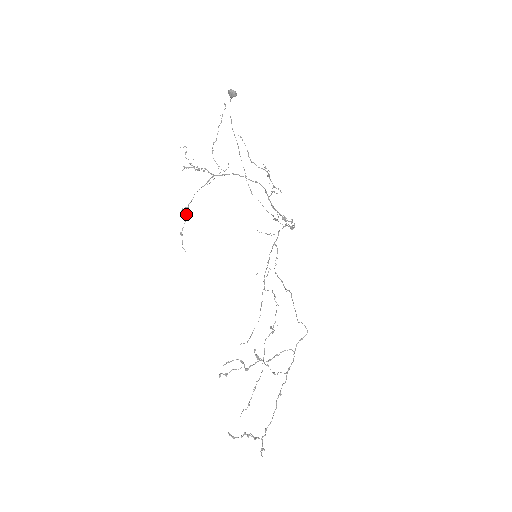
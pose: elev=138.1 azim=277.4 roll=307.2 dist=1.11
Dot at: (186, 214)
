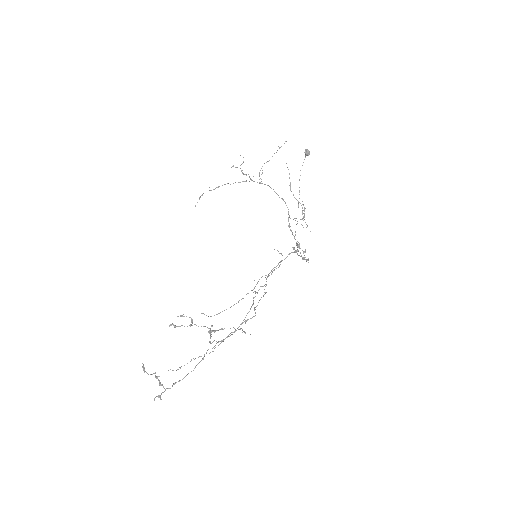
Dot at: occluded
